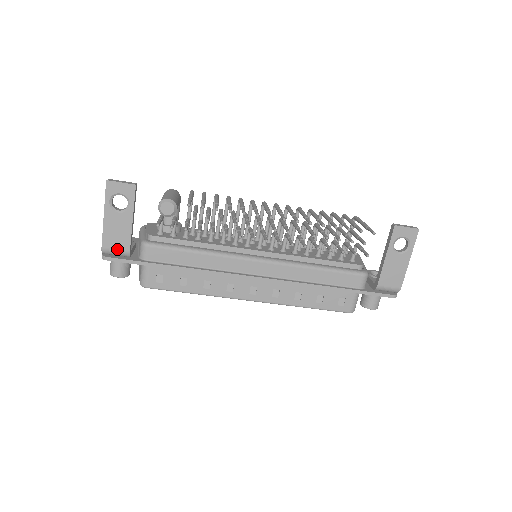
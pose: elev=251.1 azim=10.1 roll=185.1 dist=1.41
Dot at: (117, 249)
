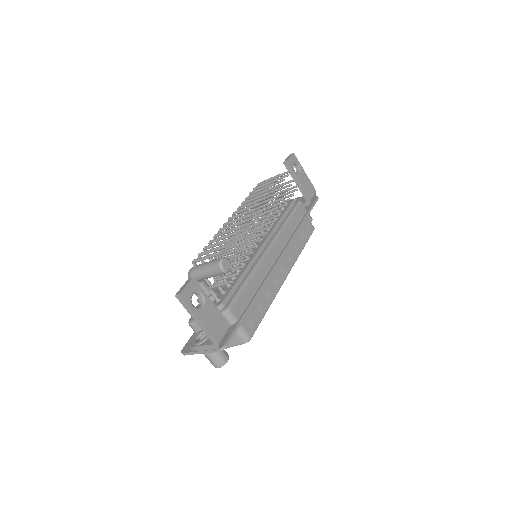
Dot at: (224, 332)
